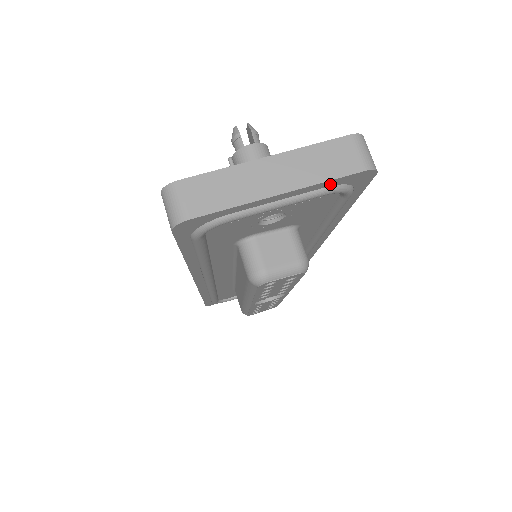
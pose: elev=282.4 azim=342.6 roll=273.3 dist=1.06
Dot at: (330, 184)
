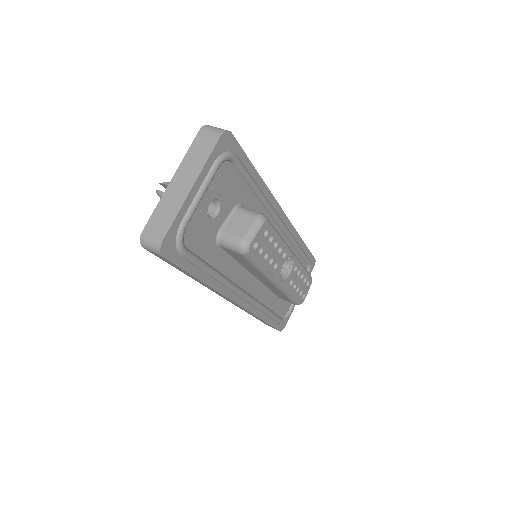
Dot at: (213, 159)
